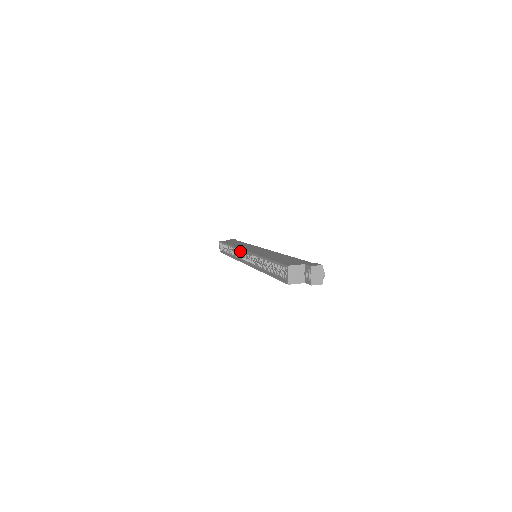
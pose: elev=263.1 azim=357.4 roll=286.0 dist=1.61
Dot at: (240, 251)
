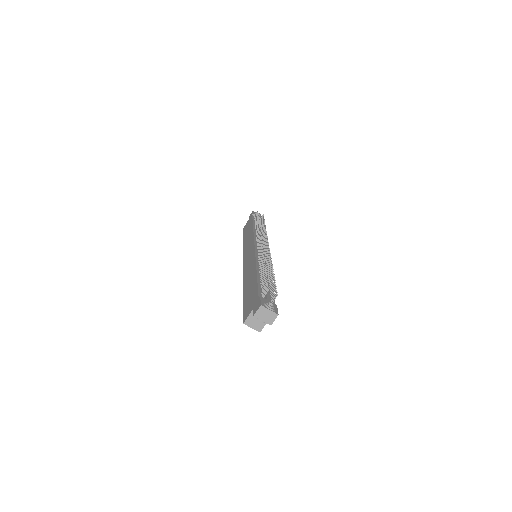
Dot at: occluded
